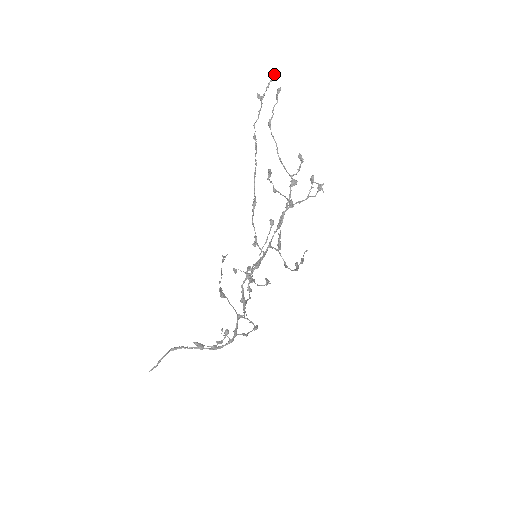
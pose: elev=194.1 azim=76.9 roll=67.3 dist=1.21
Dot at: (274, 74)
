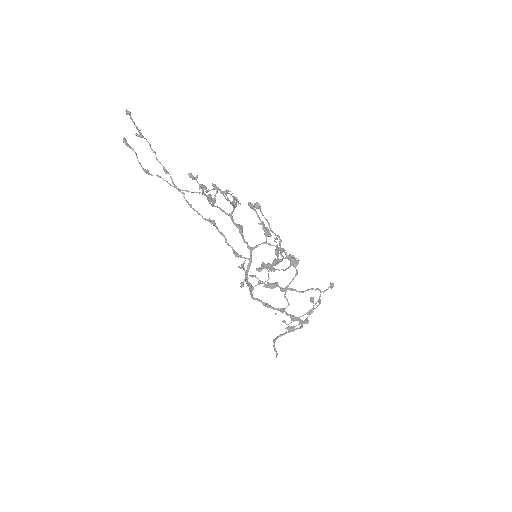
Dot at: occluded
